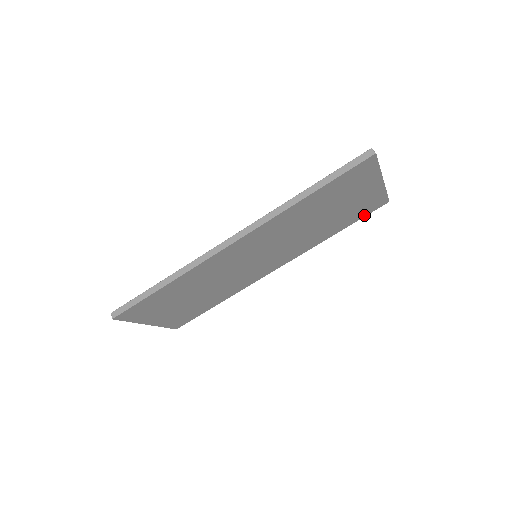
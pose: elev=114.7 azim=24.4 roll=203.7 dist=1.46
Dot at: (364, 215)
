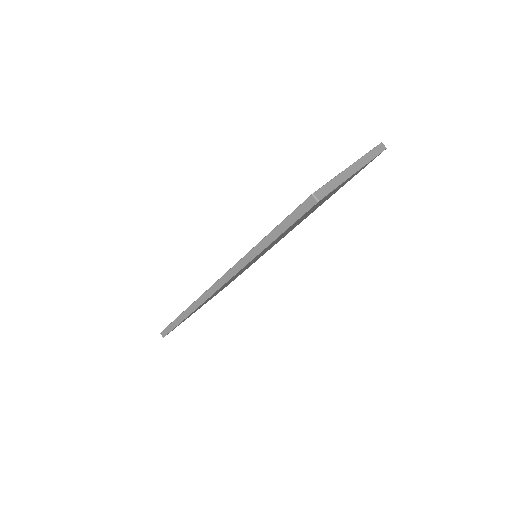
Dot at: occluded
